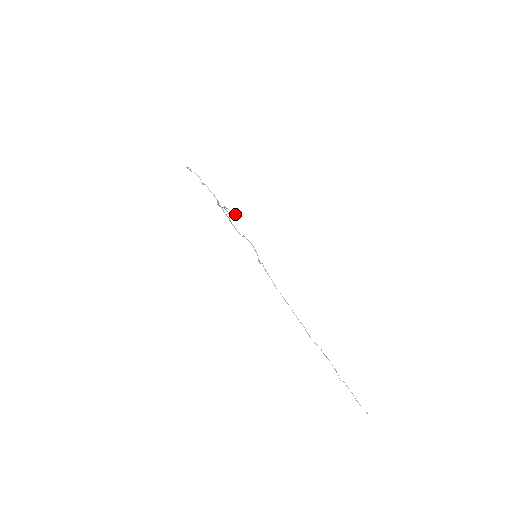
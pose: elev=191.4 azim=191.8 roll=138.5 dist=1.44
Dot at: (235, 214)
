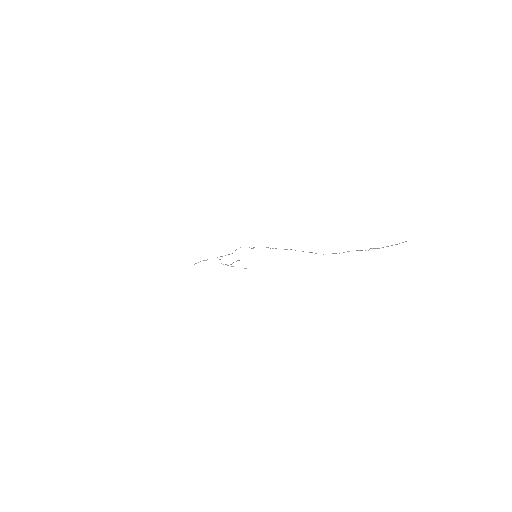
Dot at: (245, 268)
